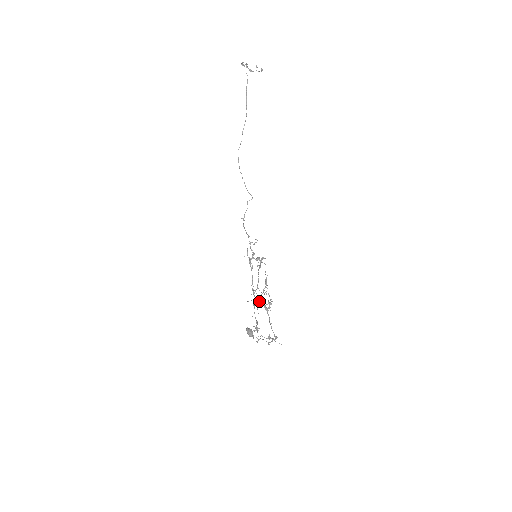
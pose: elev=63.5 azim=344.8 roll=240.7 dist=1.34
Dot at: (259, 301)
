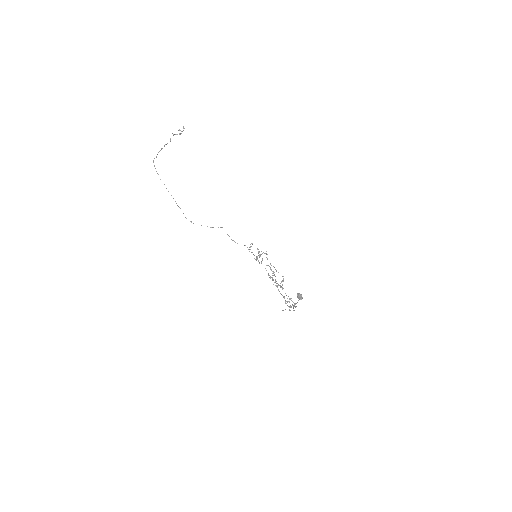
Dot at: (276, 283)
